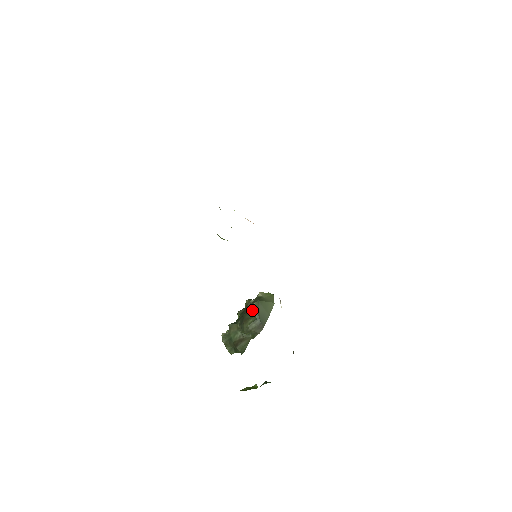
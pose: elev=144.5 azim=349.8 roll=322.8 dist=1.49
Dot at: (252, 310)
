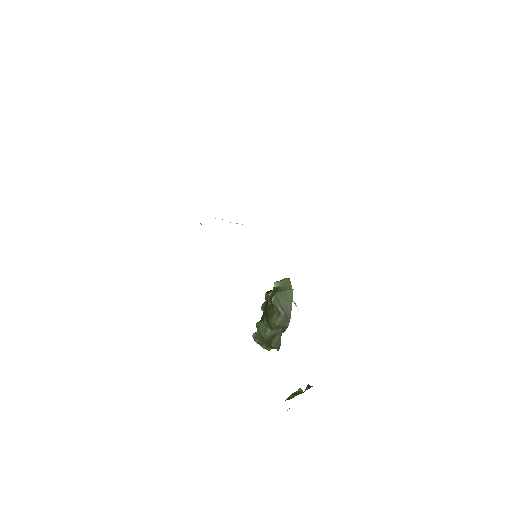
Dot at: (273, 305)
